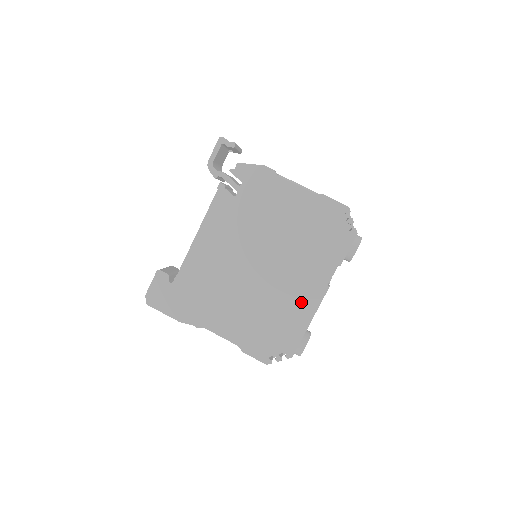
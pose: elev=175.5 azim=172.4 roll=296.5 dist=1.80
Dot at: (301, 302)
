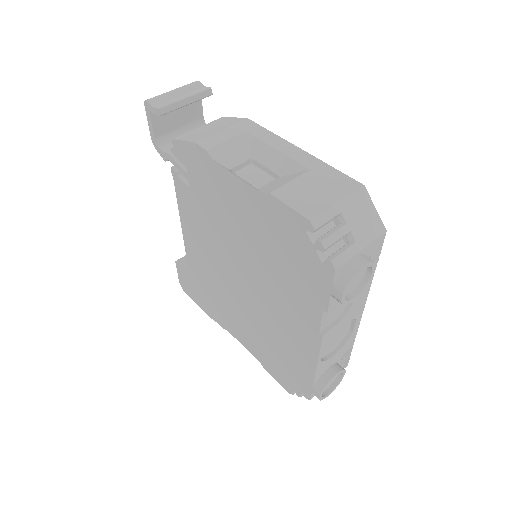
Dot at: (297, 342)
